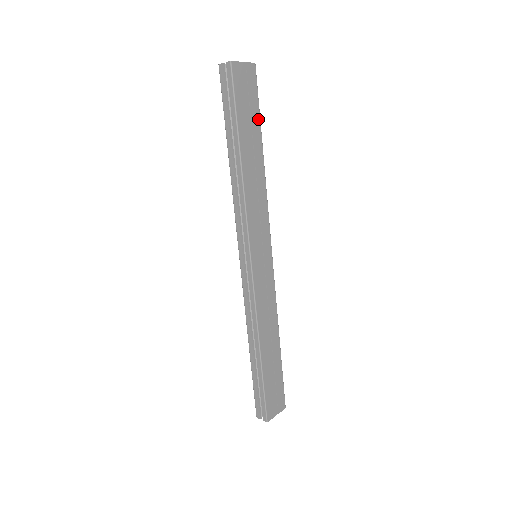
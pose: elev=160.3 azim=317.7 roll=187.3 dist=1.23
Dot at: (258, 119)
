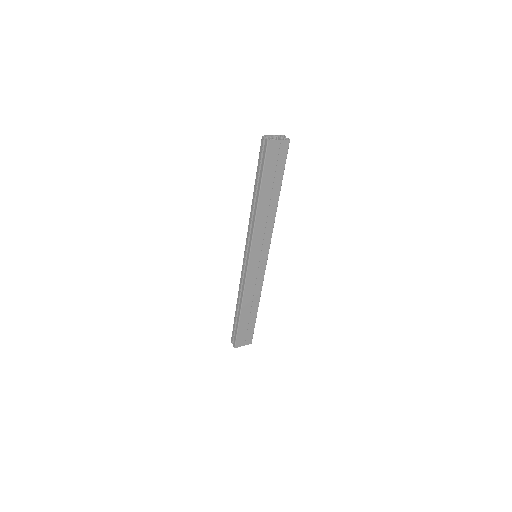
Dot at: (281, 176)
